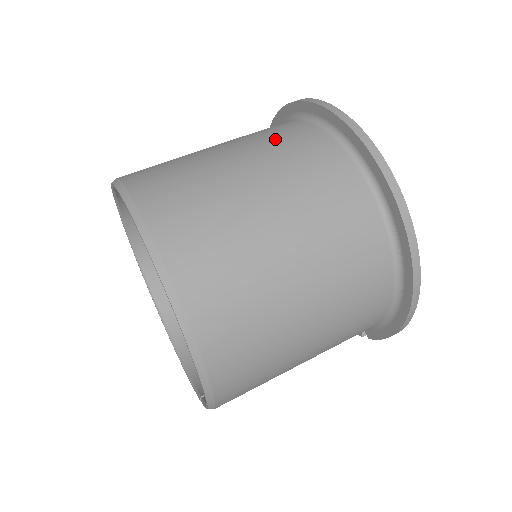
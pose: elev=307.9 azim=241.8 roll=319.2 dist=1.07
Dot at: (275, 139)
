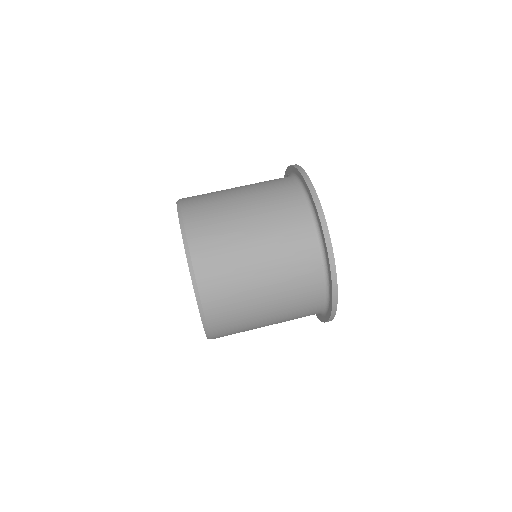
Dot at: (275, 201)
